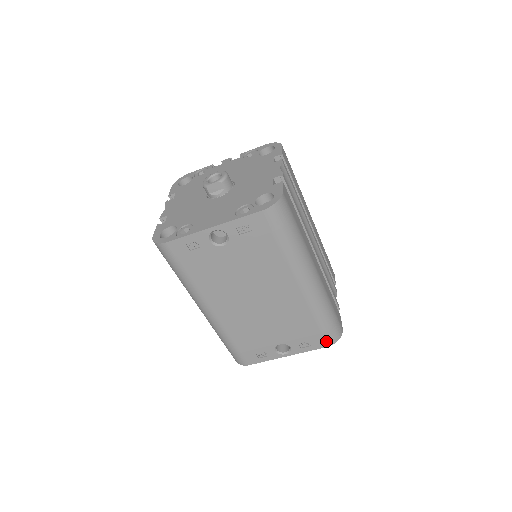
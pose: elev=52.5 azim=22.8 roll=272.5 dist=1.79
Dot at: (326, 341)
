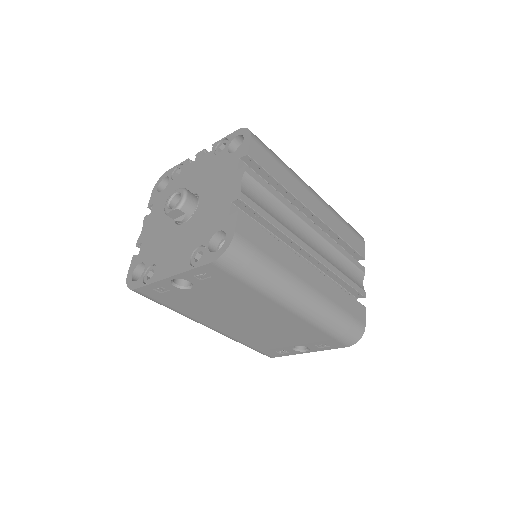
Dot at: (344, 343)
